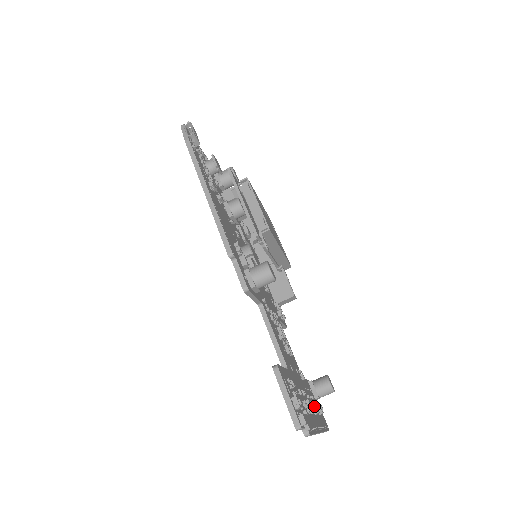
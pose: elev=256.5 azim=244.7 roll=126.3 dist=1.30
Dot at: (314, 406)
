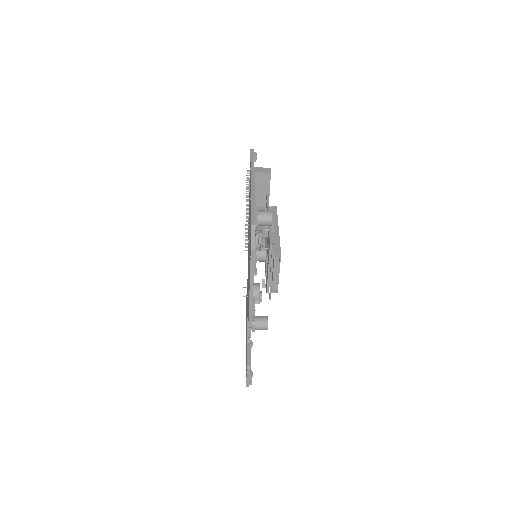
Dot at: occluded
